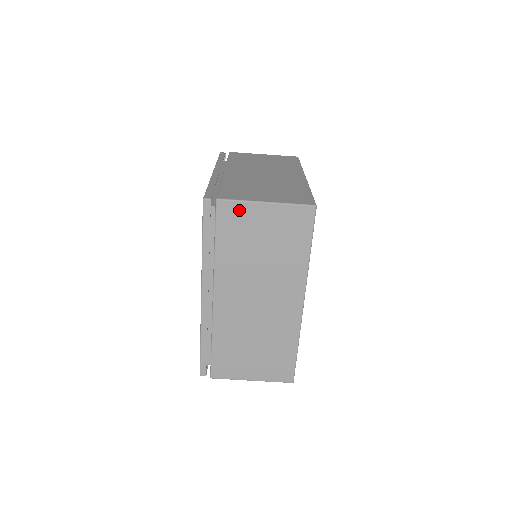
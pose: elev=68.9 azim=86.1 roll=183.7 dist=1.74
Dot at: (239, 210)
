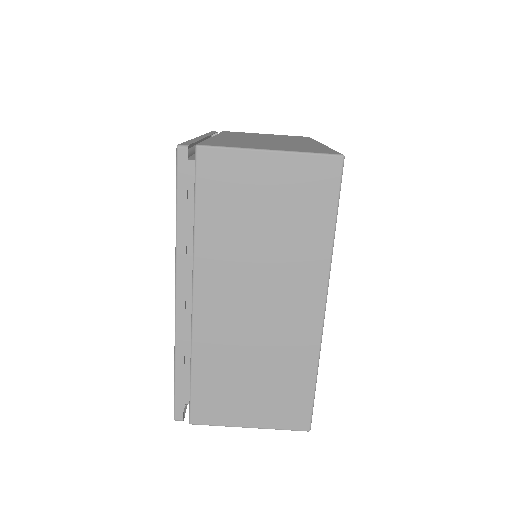
Dot at: (230, 162)
